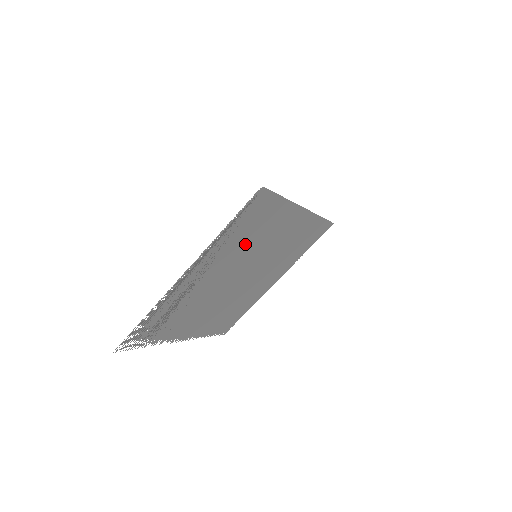
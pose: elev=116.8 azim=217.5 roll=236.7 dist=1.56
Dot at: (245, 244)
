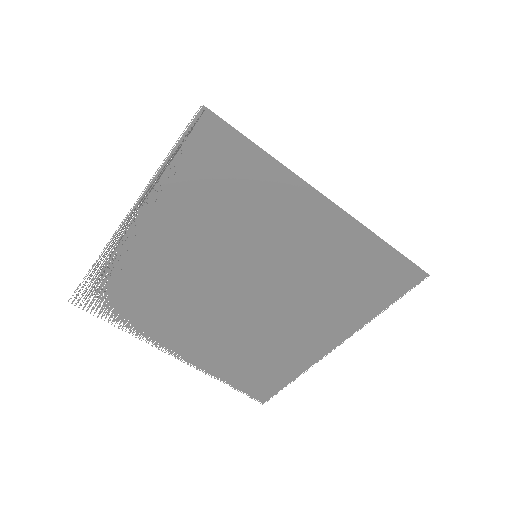
Dot at: (221, 217)
